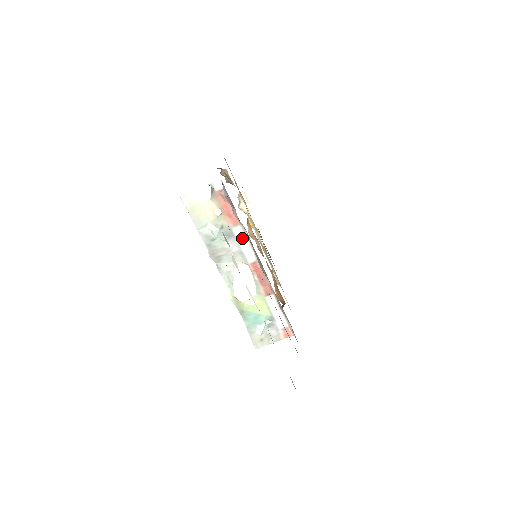
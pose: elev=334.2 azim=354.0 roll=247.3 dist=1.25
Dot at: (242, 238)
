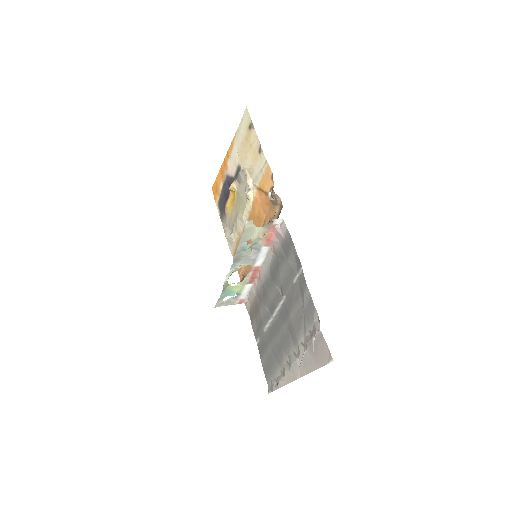
Dot at: (263, 253)
